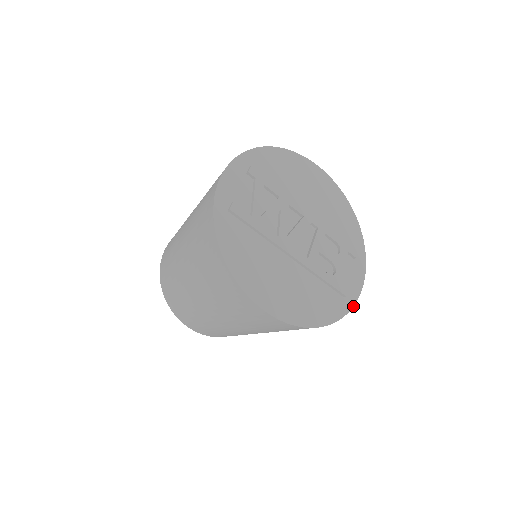
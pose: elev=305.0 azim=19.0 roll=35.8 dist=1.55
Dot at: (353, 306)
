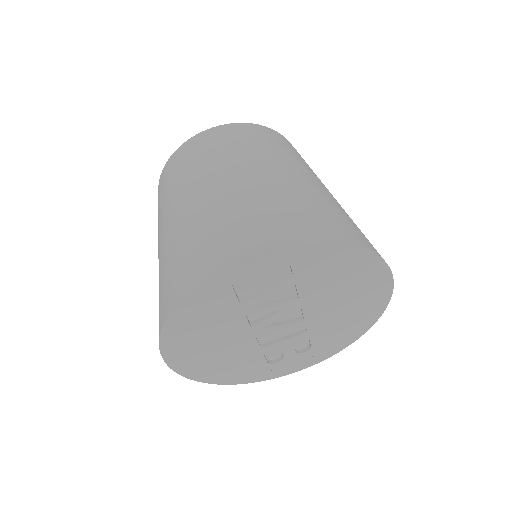
Dot at: occluded
